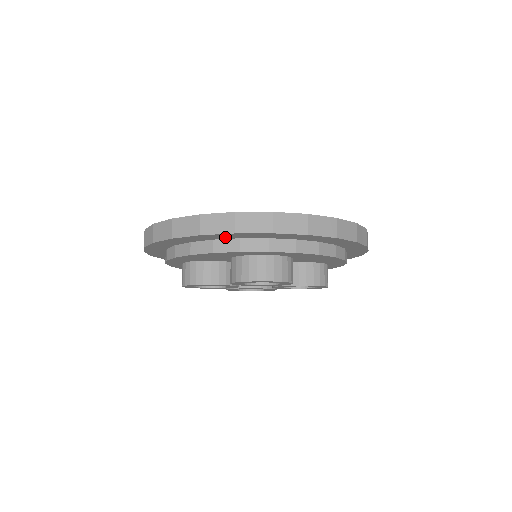
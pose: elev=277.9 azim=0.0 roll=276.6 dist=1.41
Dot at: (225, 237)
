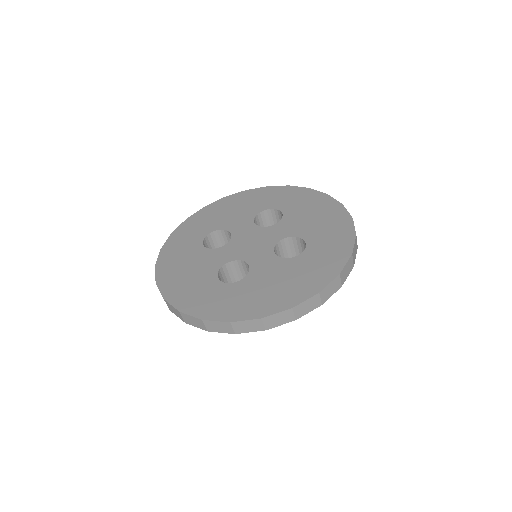
Dot at: occluded
